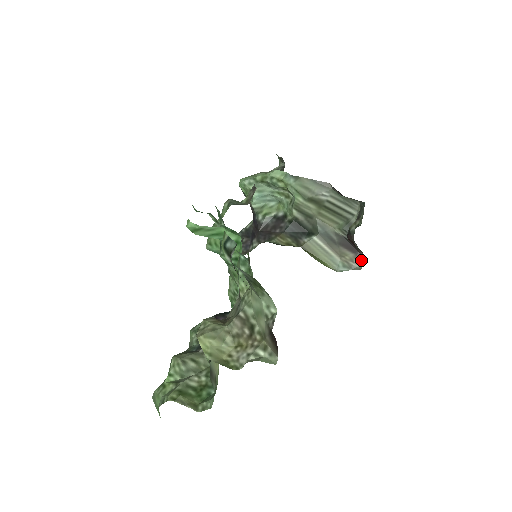
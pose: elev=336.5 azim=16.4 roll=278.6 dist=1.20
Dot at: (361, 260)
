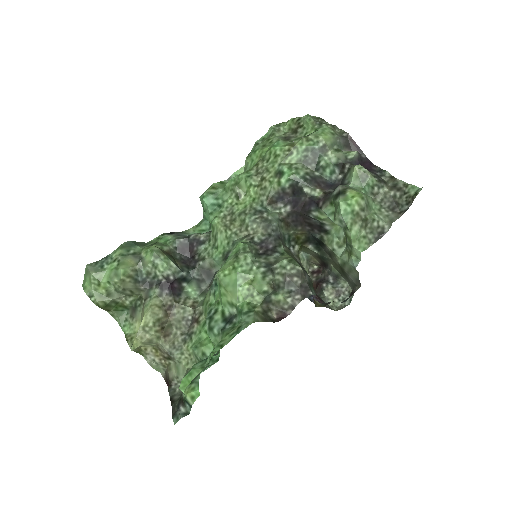
Dot at: (318, 266)
